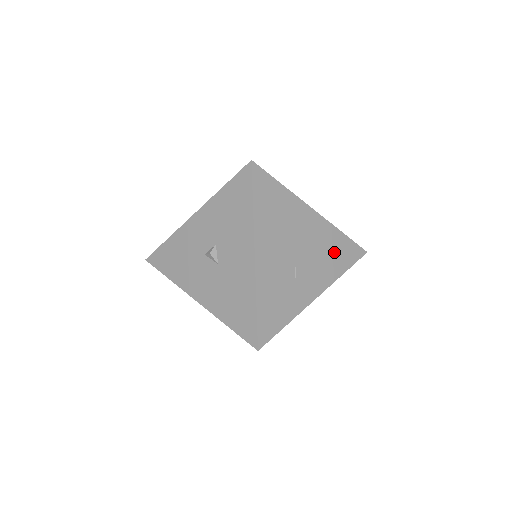
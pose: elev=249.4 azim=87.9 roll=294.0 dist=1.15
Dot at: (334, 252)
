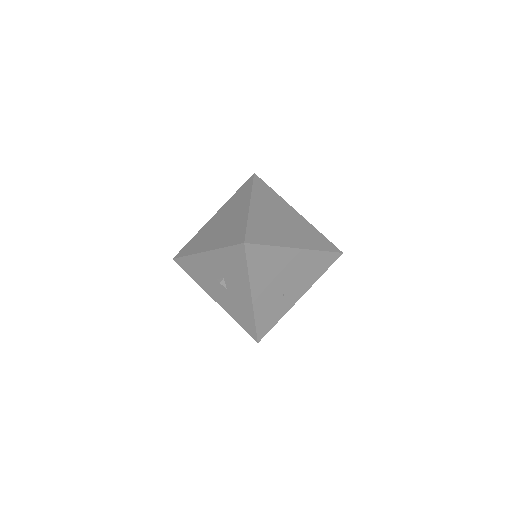
Dot at: (314, 266)
